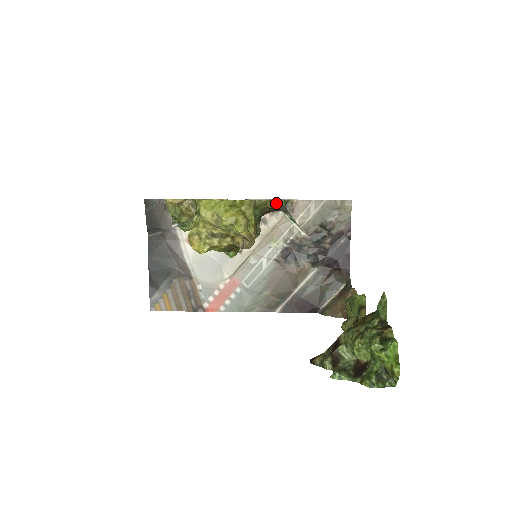
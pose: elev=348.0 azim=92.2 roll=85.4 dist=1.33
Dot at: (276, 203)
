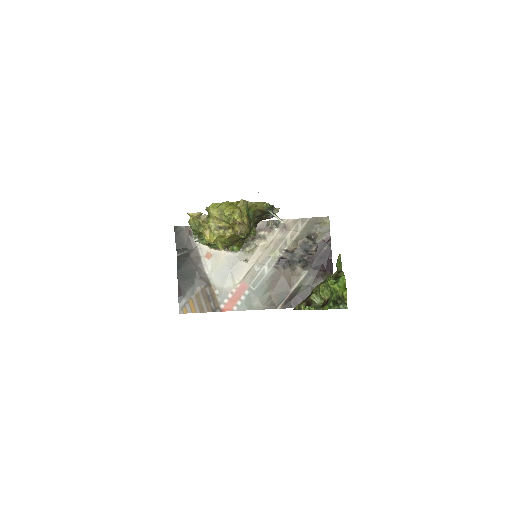
Dot at: (263, 205)
